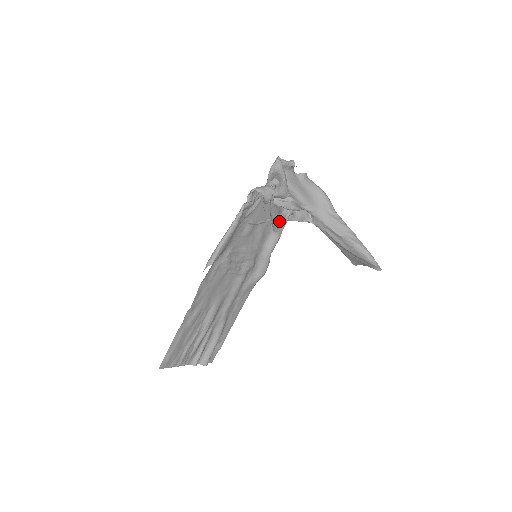
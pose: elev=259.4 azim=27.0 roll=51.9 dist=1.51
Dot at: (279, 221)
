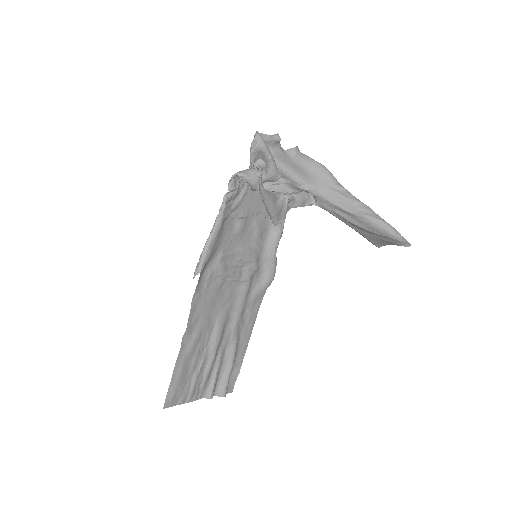
Dot at: (277, 210)
